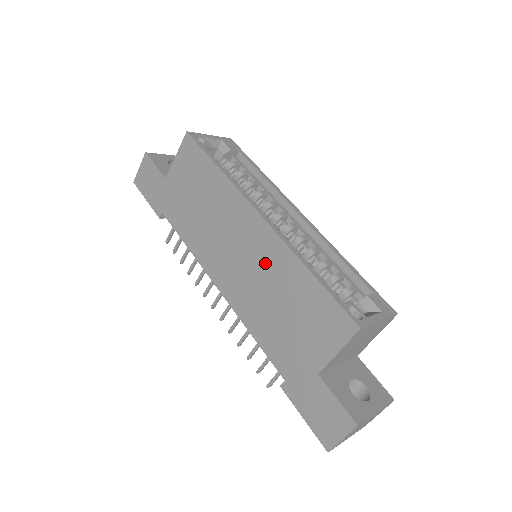
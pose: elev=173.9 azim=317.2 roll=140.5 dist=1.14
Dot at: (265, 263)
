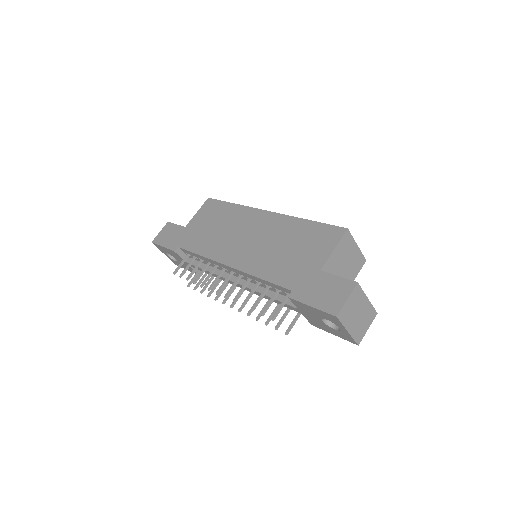
Dot at: (271, 232)
